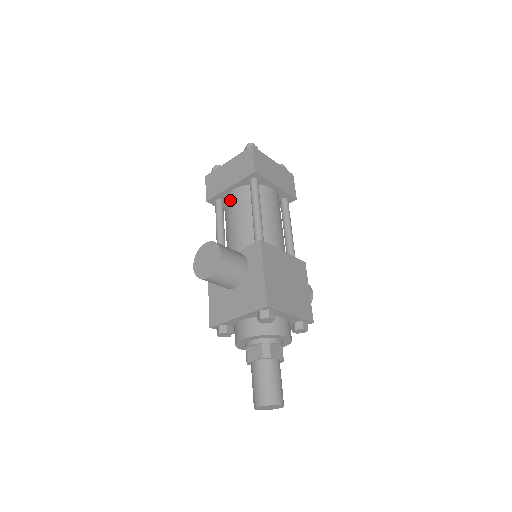
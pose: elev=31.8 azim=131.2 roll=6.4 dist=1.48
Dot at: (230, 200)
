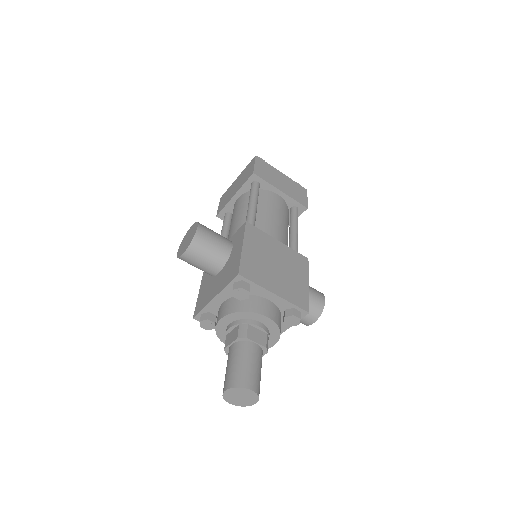
Dot at: (234, 207)
